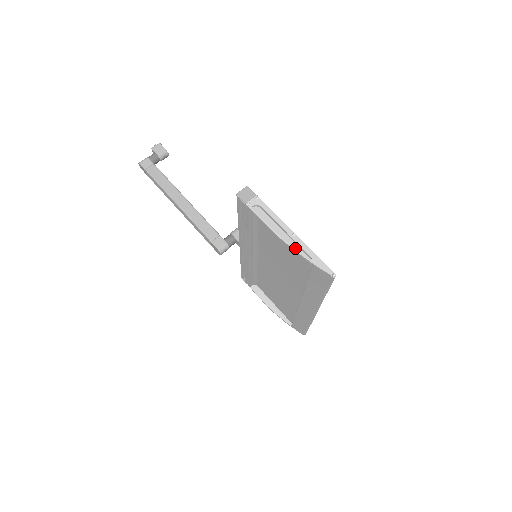
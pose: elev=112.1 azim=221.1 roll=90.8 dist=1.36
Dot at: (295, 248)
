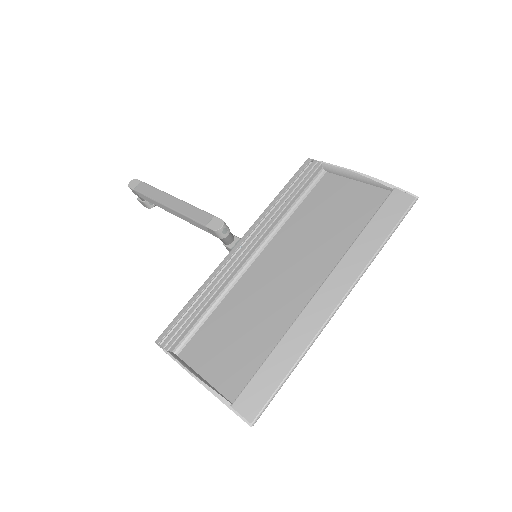
Dot at: (372, 181)
